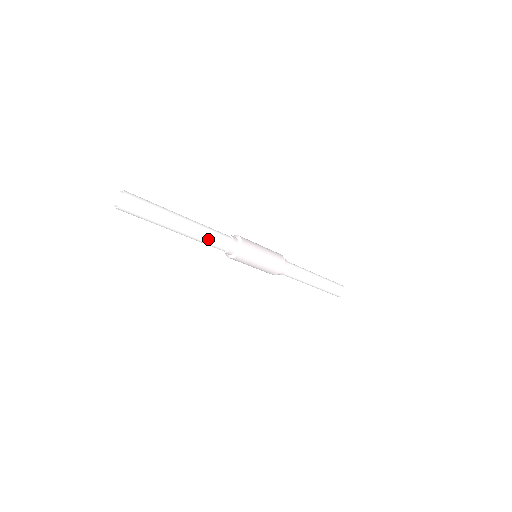
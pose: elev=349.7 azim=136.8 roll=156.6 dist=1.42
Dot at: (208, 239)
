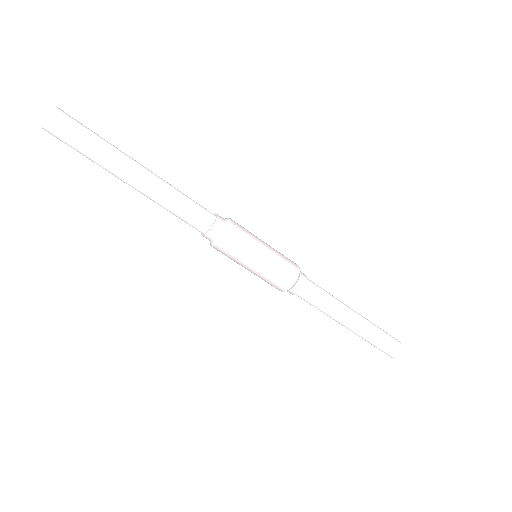
Dot at: (170, 211)
